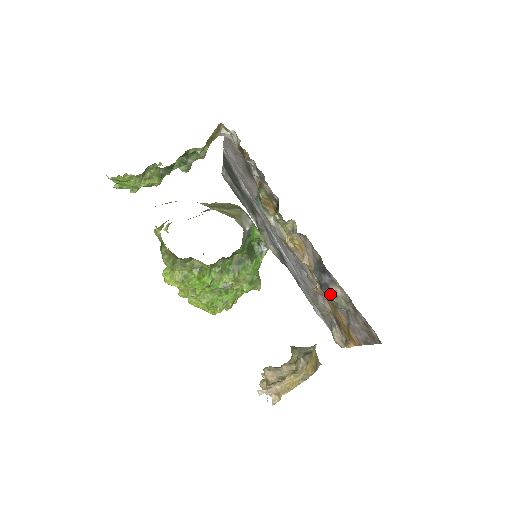
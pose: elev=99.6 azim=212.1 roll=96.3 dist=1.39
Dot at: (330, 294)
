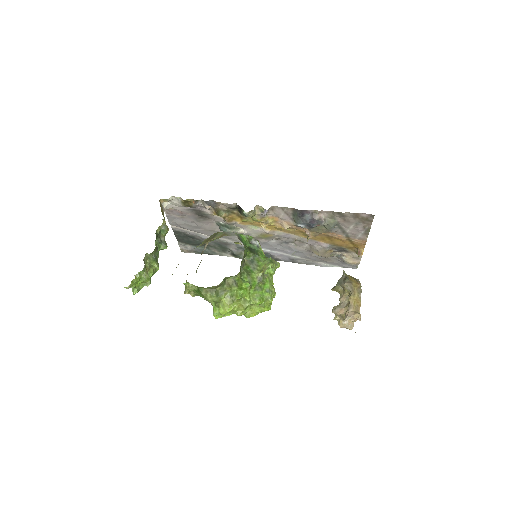
Dot at: (319, 223)
